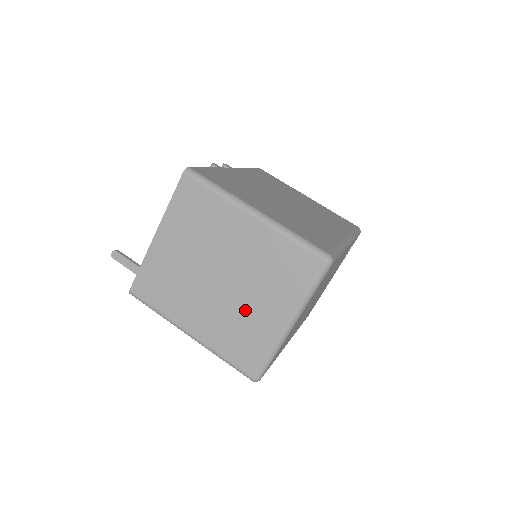
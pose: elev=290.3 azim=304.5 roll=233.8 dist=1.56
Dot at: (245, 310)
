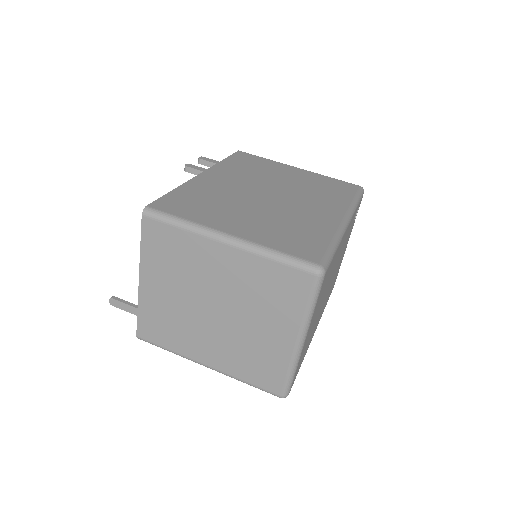
Dot at: (251, 336)
